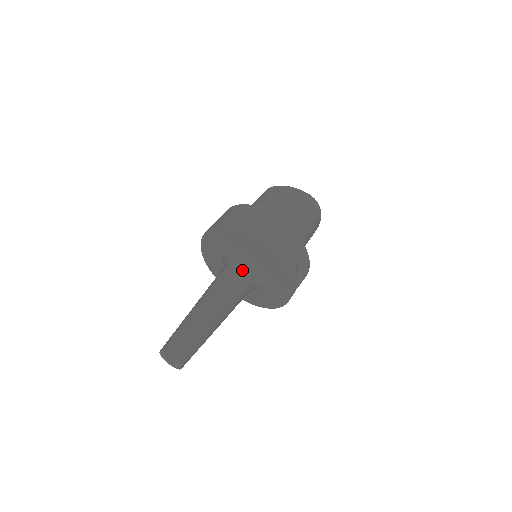
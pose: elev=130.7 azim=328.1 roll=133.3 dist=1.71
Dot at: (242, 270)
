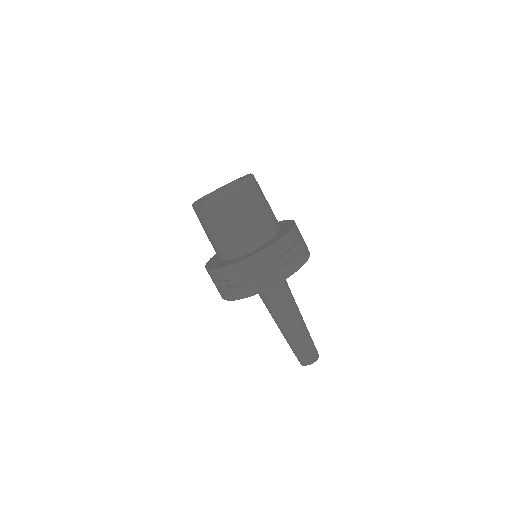
Dot at: (264, 291)
